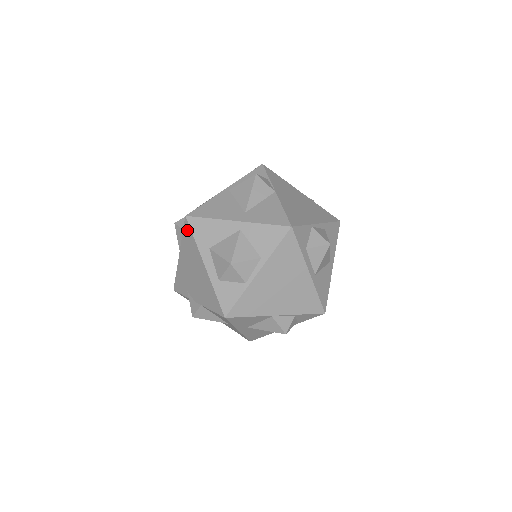
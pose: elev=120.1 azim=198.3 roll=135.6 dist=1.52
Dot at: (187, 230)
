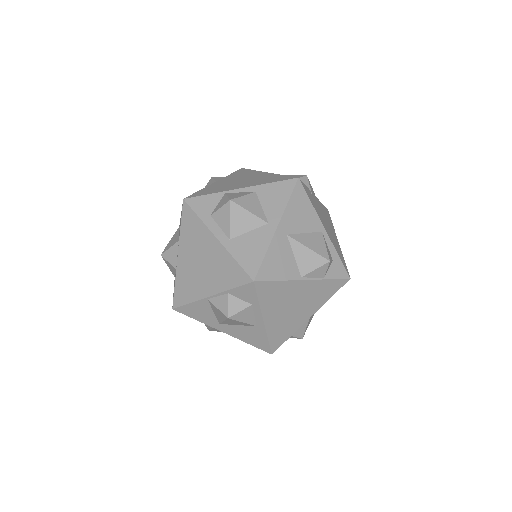
Dot at: occluded
